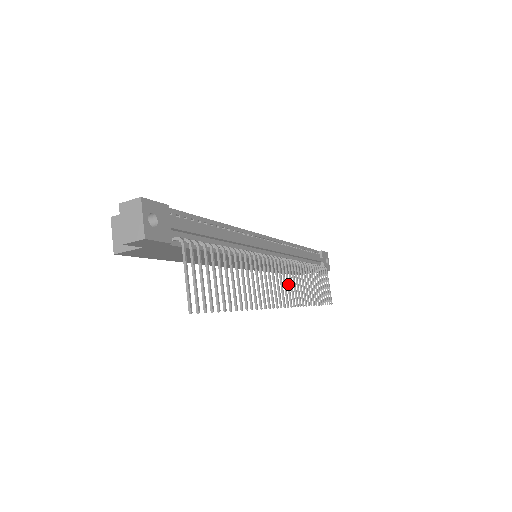
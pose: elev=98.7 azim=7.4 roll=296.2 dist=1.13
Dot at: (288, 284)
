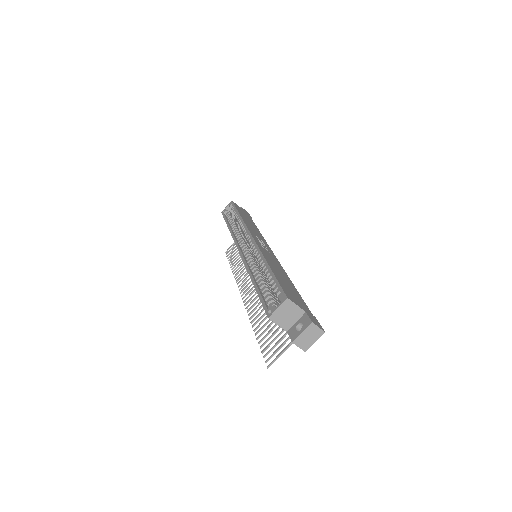
Dot at: occluded
